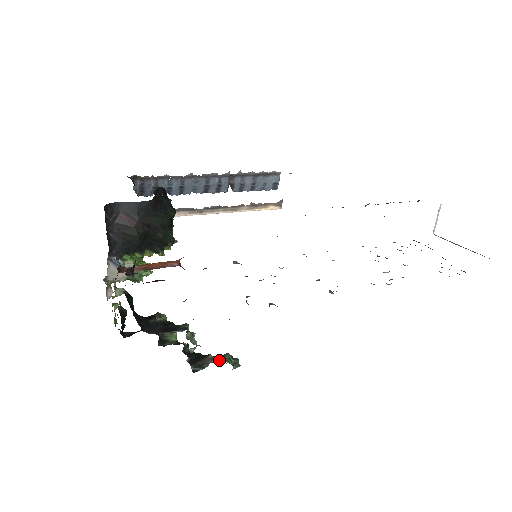
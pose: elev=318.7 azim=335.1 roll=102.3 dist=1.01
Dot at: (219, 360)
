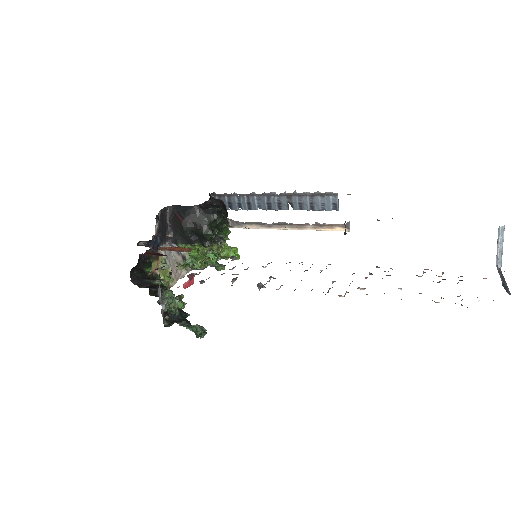
Dot at: (184, 324)
